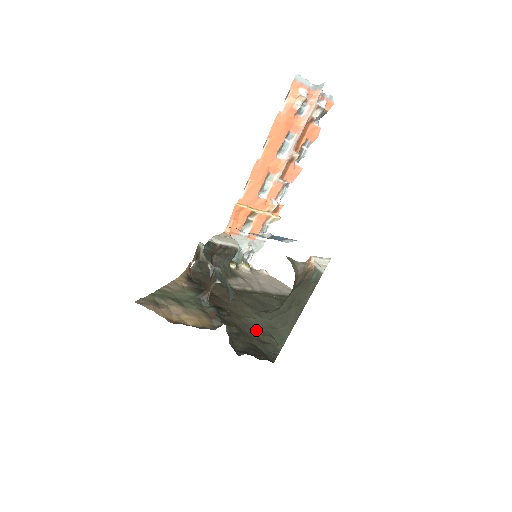
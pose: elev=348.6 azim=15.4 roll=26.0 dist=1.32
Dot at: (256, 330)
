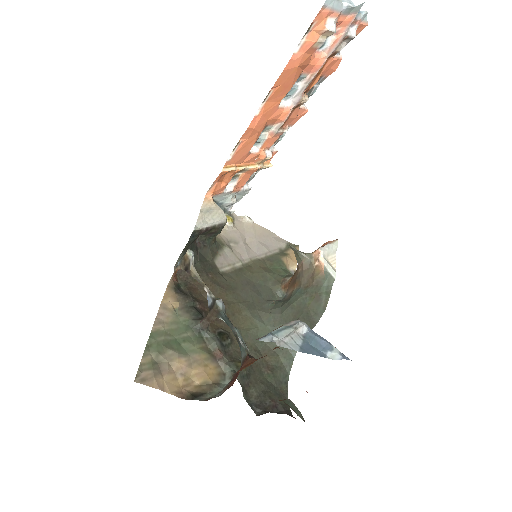
Dot at: (261, 347)
